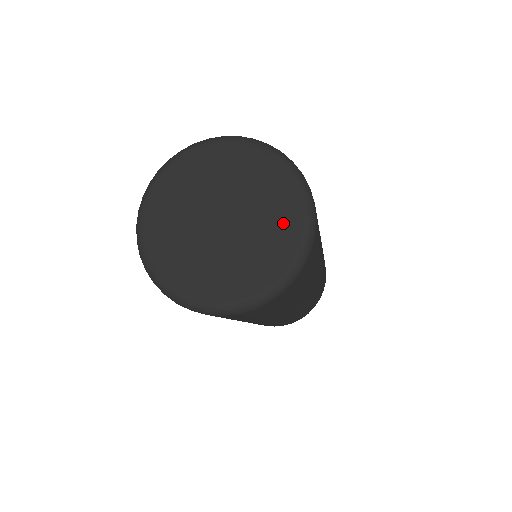
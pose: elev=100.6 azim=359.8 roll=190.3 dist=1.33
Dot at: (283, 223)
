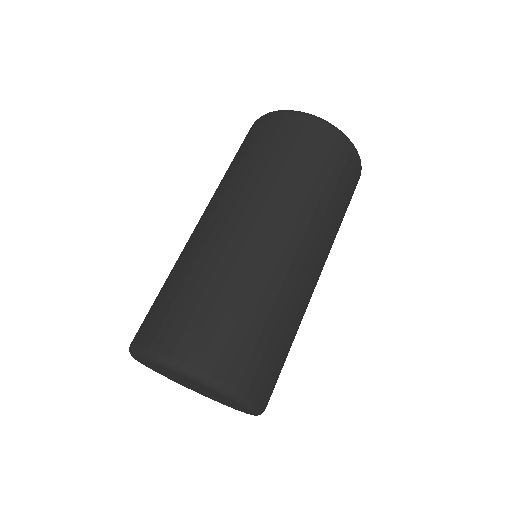
Dot at: (214, 393)
